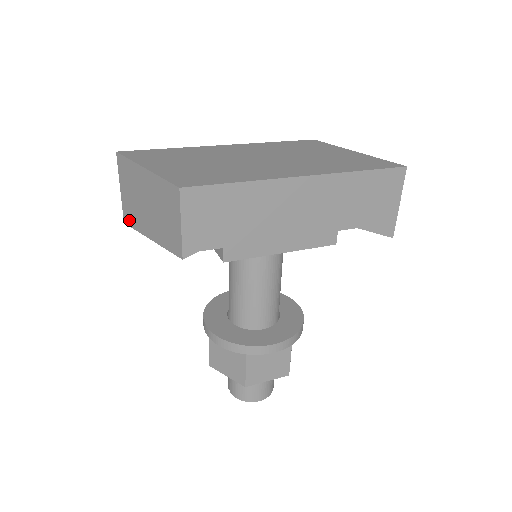
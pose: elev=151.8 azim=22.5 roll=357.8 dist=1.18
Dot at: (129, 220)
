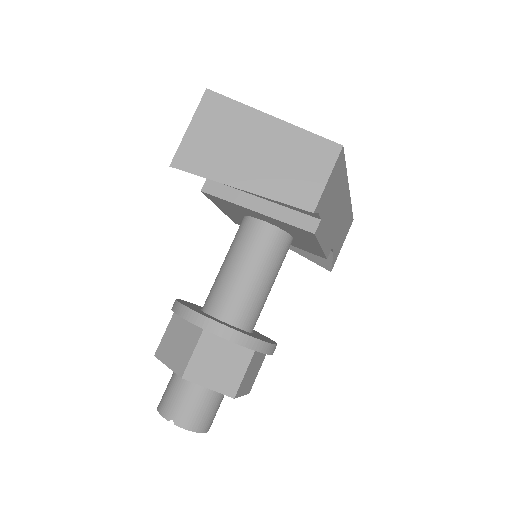
Dot at: (191, 164)
